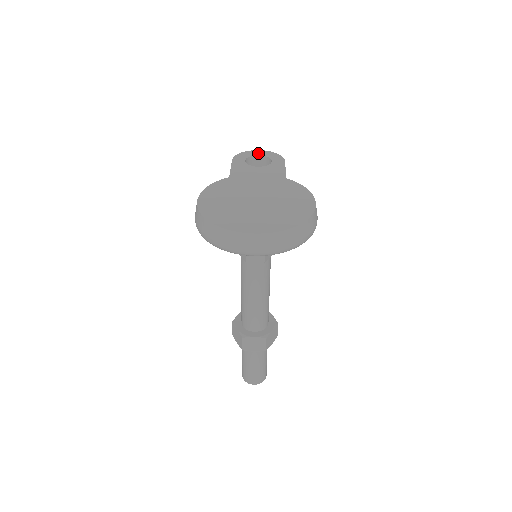
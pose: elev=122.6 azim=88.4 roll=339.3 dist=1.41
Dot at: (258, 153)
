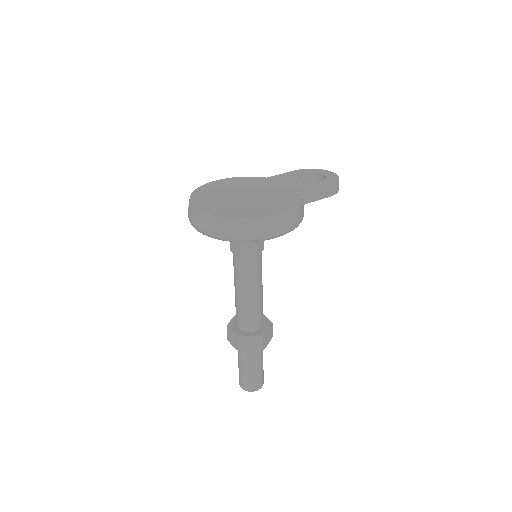
Dot at: (325, 173)
